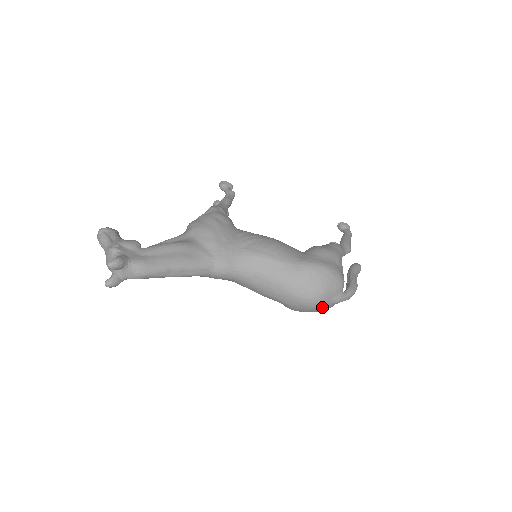
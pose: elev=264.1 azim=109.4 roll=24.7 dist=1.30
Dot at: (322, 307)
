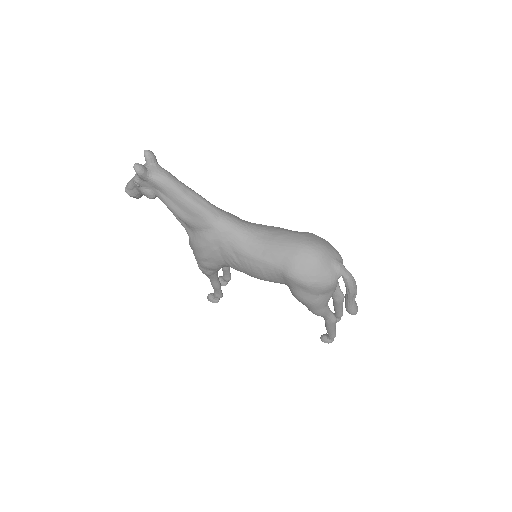
Dot at: (325, 265)
